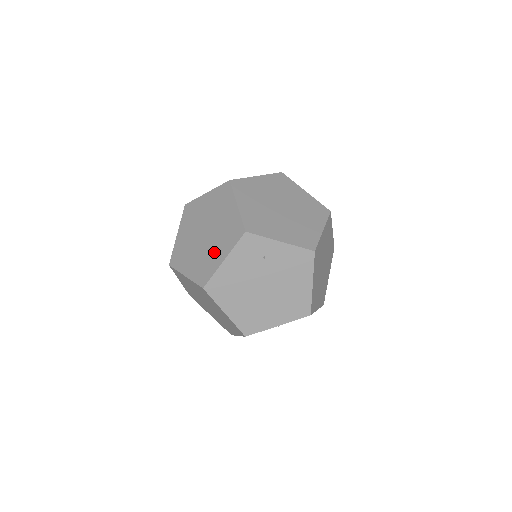
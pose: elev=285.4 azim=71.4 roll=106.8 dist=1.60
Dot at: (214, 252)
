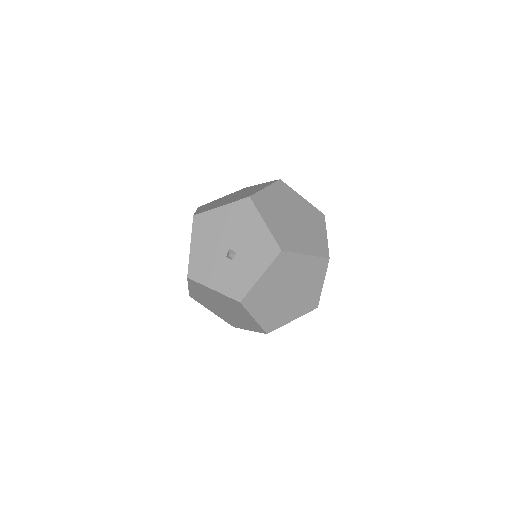
Dot at: (238, 322)
